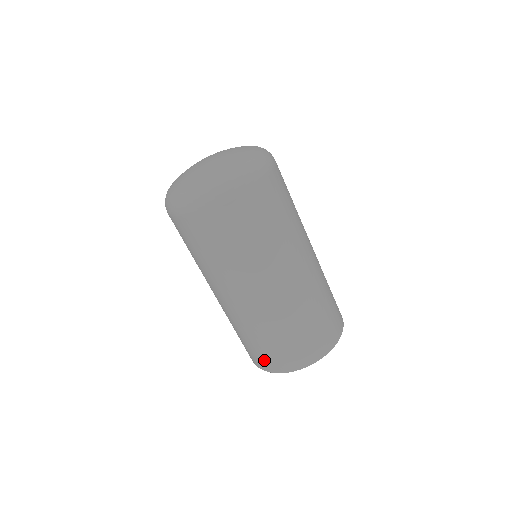
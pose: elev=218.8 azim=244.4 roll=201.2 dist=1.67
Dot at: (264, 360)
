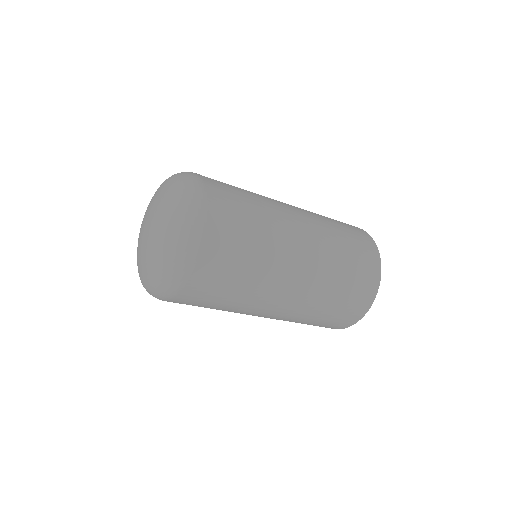
Dot at: (358, 303)
